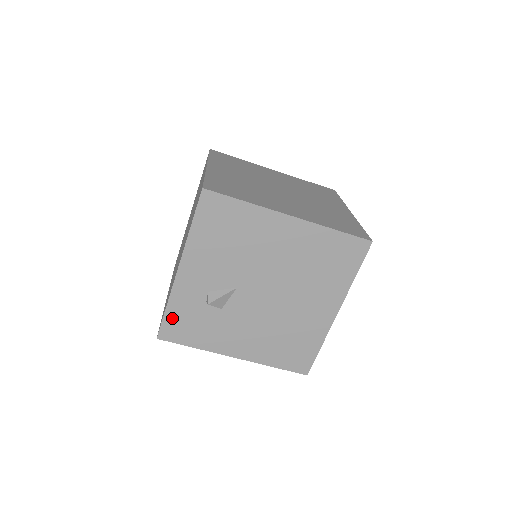
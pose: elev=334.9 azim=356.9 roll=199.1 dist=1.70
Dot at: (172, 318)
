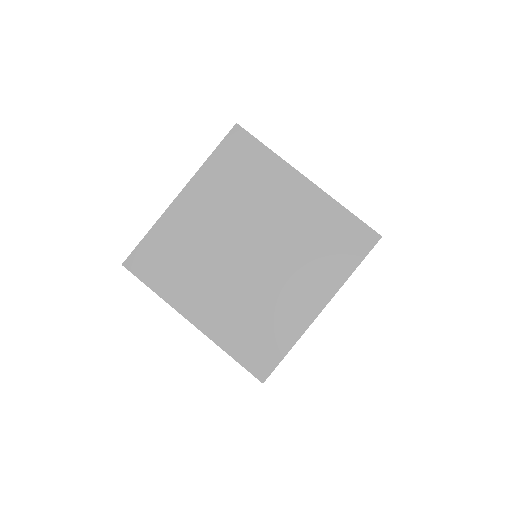
Dot at: occluded
